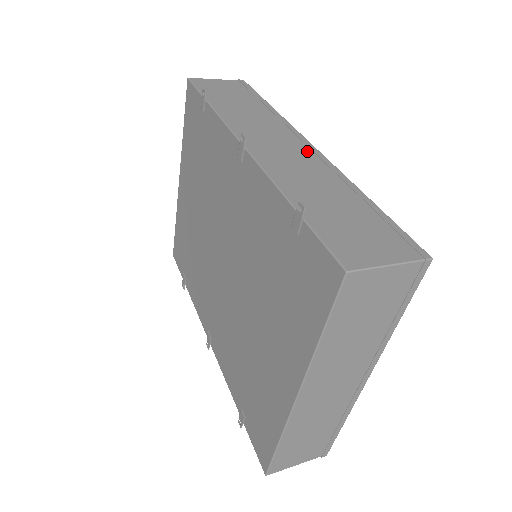
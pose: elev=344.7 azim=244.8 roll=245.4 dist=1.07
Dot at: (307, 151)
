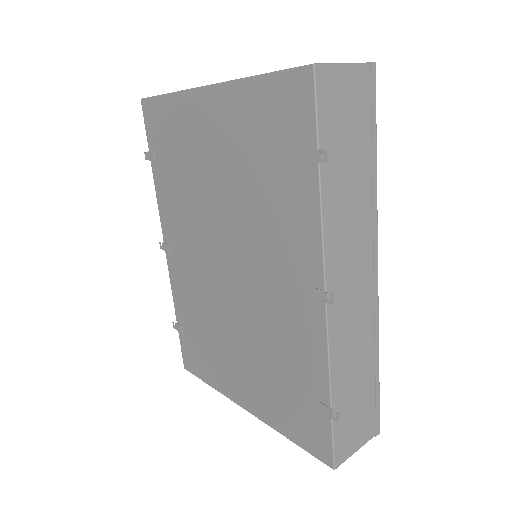
Dot at: (370, 290)
